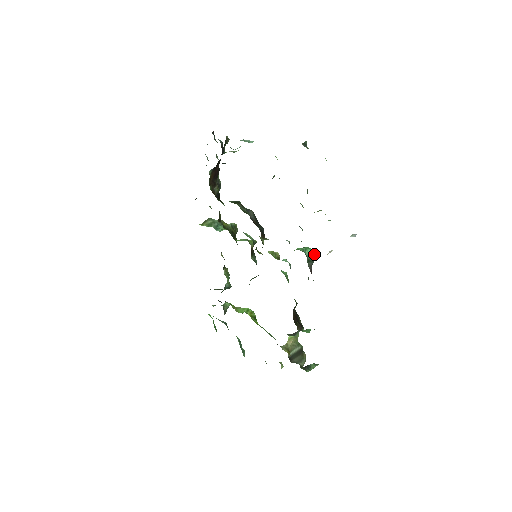
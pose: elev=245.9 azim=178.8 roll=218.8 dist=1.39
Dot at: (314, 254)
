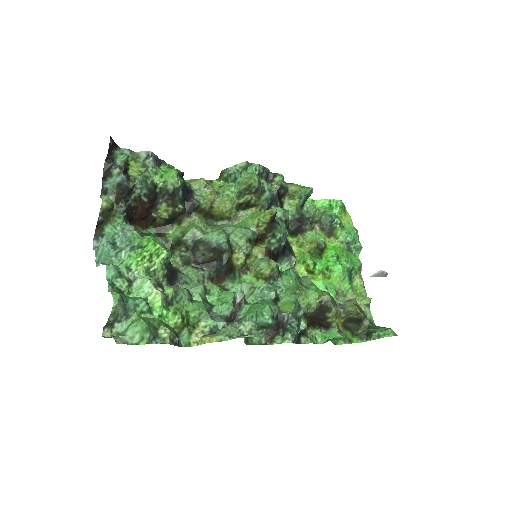
Dot at: (269, 322)
